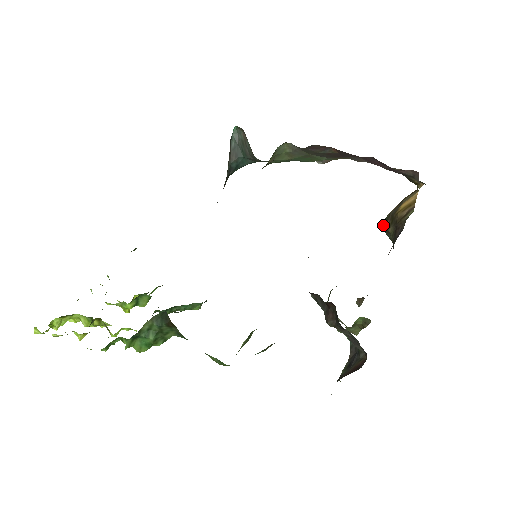
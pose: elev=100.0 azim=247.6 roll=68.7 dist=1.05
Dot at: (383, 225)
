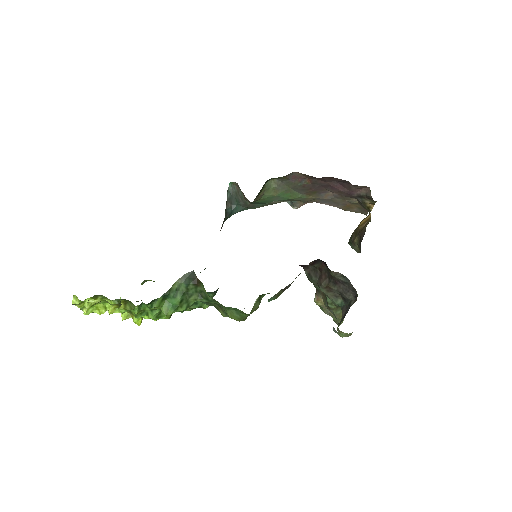
Dot at: (349, 242)
